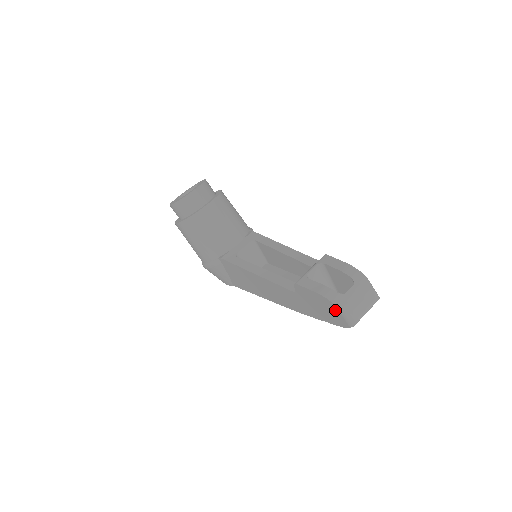
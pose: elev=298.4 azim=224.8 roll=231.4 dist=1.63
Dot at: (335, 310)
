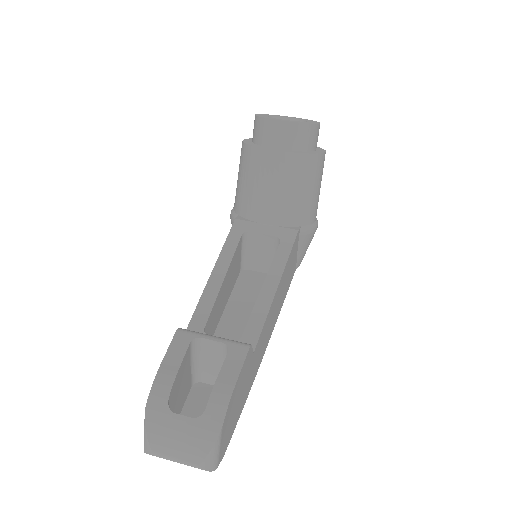
Dot at: occluded
